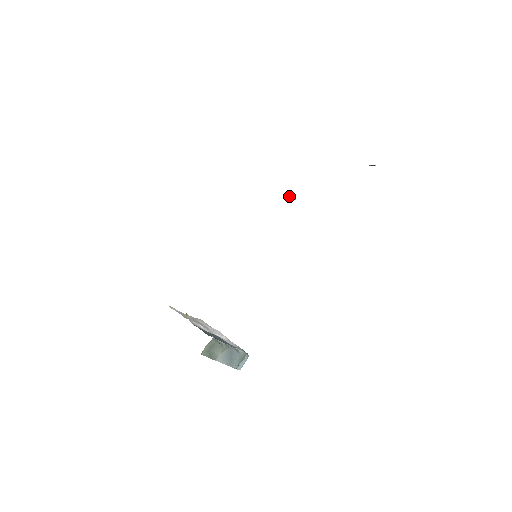
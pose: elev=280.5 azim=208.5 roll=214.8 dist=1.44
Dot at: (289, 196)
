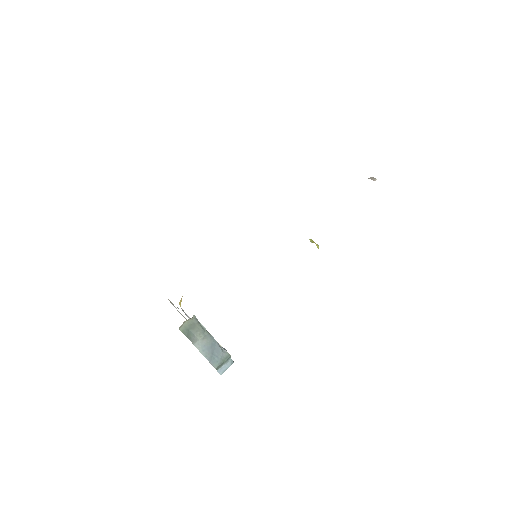
Dot at: (311, 242)
